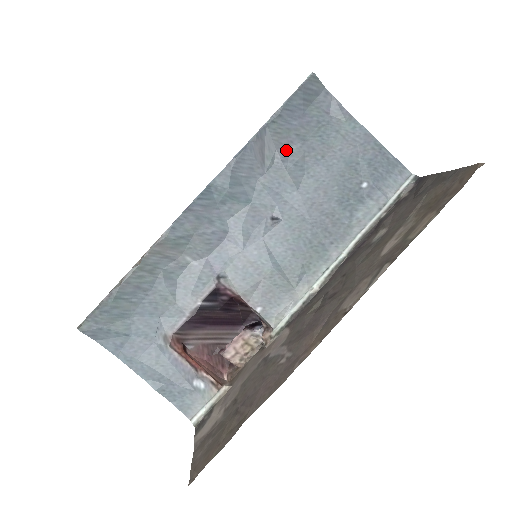
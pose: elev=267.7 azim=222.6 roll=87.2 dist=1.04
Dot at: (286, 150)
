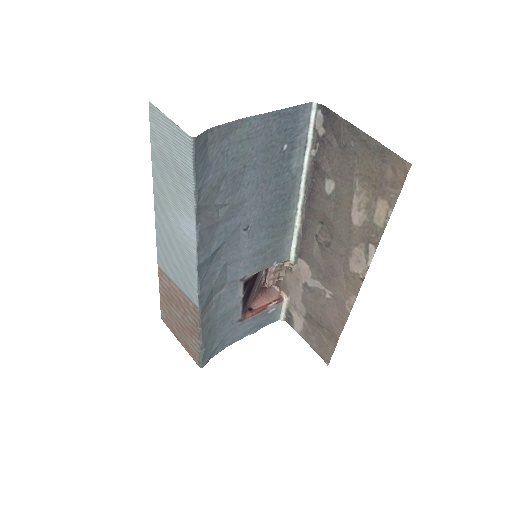
Dot at: (219, 195)
